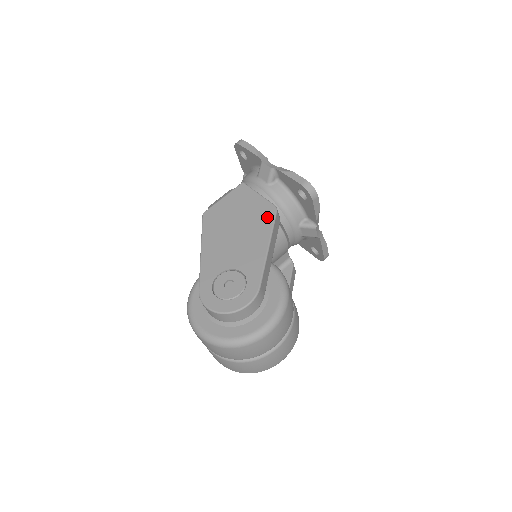
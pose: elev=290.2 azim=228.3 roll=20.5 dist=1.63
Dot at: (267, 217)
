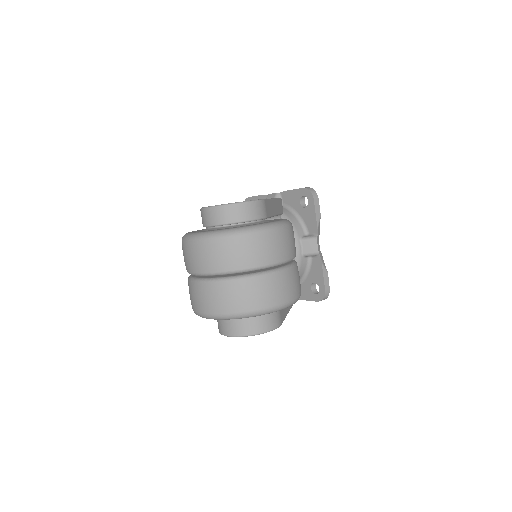
Dot at: occluded
